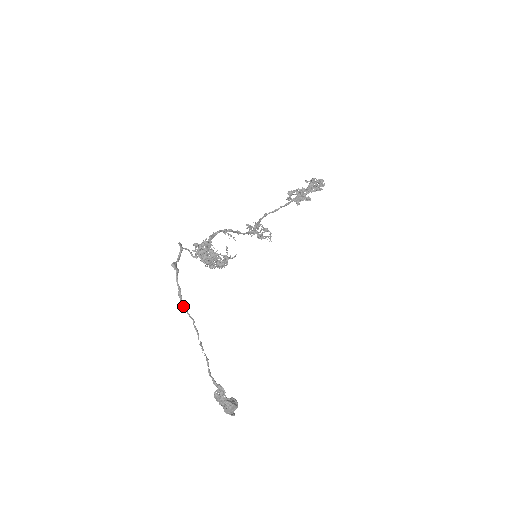
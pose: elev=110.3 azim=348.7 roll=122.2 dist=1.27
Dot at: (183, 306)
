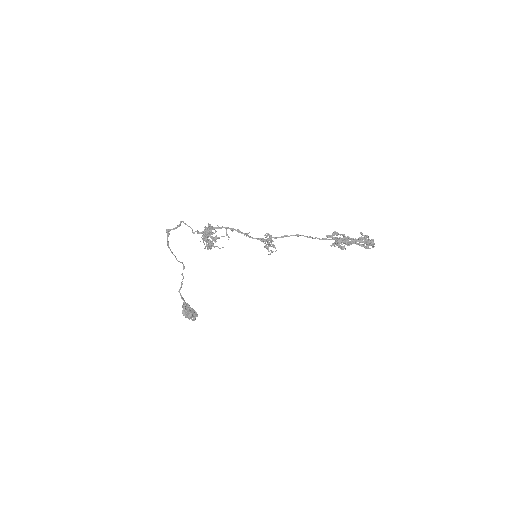
Dot at: (171, 251)
